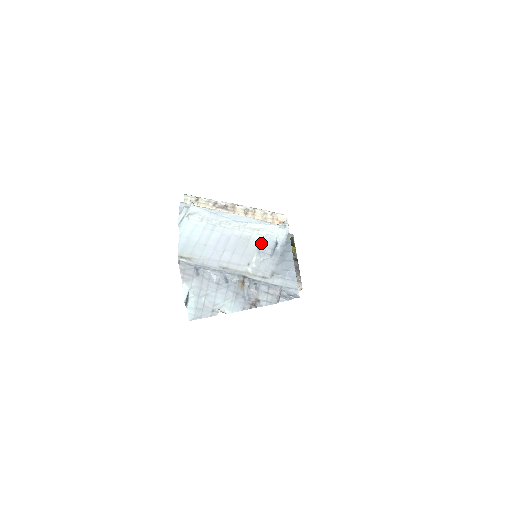
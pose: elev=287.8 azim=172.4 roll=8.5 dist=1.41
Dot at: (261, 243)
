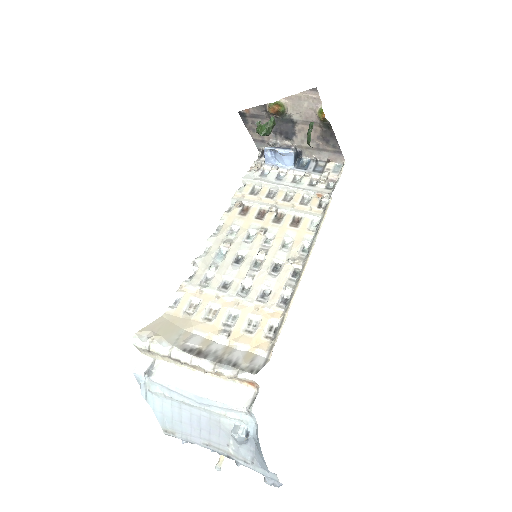
Dot at: occluded
